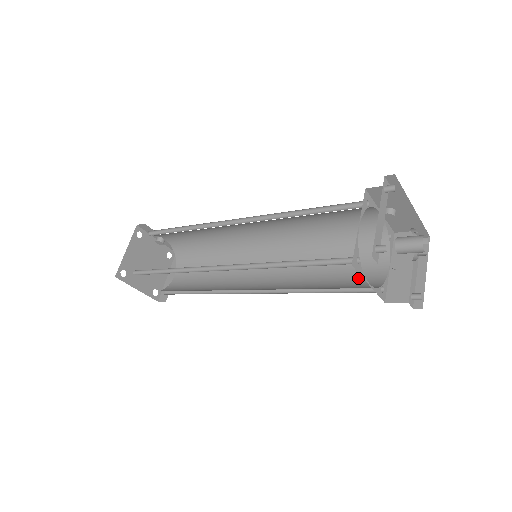
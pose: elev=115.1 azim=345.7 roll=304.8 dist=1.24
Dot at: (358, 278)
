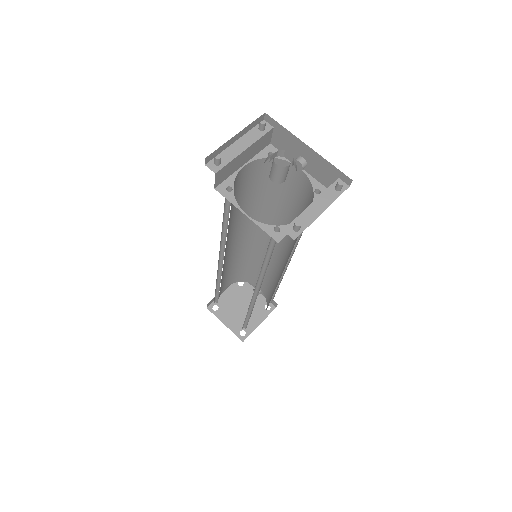
Dot at: occluded
